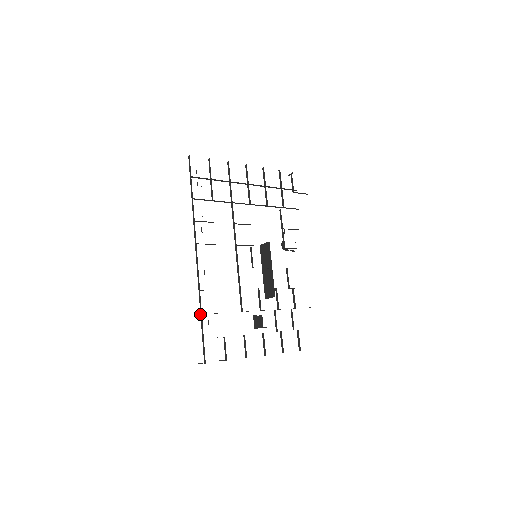
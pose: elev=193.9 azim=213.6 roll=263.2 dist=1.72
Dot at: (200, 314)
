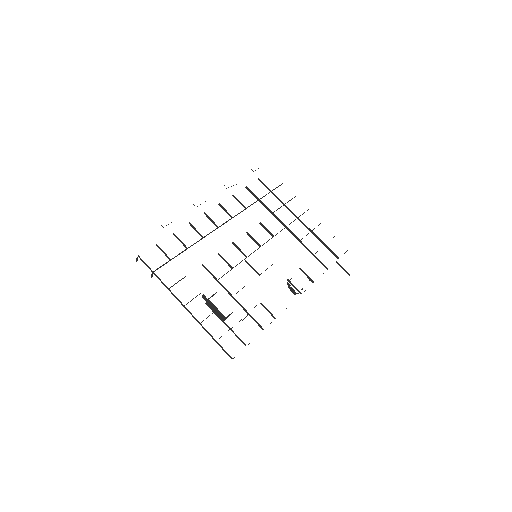
Dot at: (173, 233)
